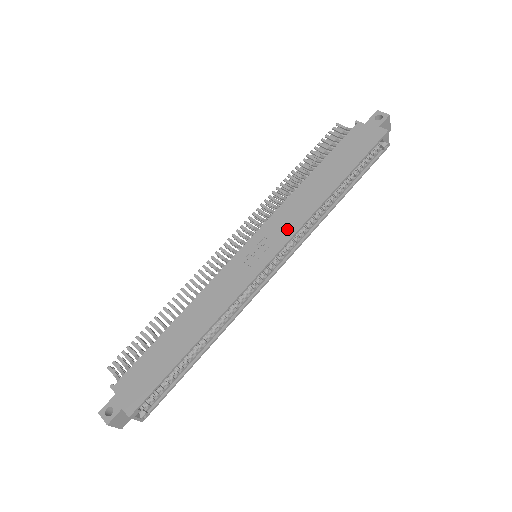
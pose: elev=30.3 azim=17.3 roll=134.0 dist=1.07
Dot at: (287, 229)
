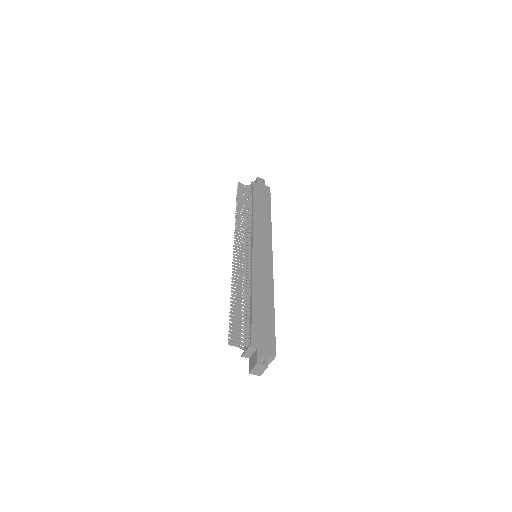
Dot at: (267, 238)
